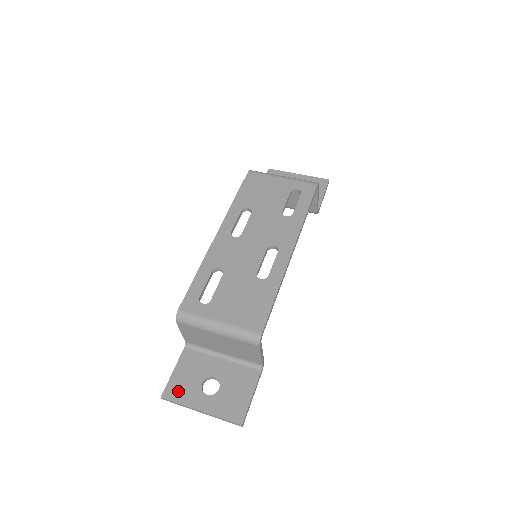
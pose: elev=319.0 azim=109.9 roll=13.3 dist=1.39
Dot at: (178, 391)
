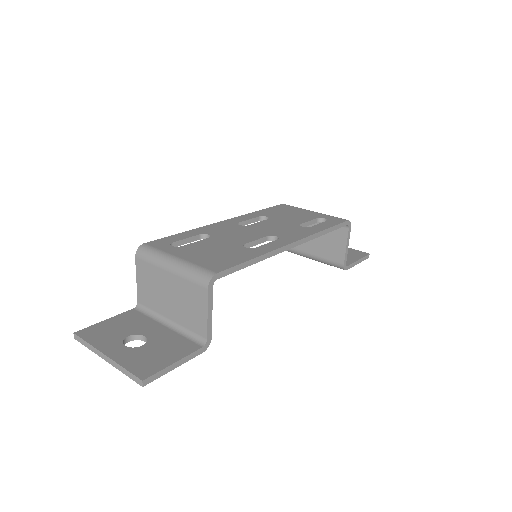
Dot at: (96, 334)
